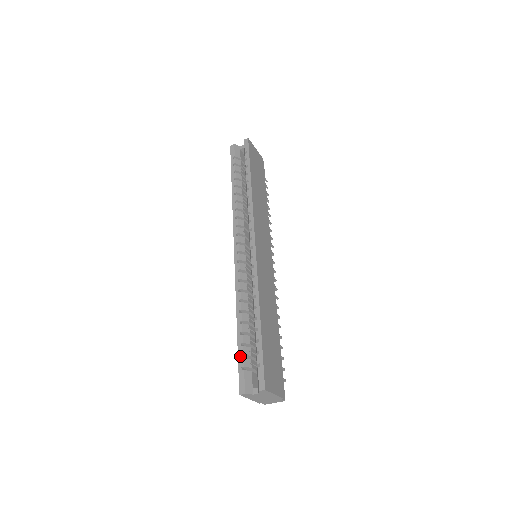
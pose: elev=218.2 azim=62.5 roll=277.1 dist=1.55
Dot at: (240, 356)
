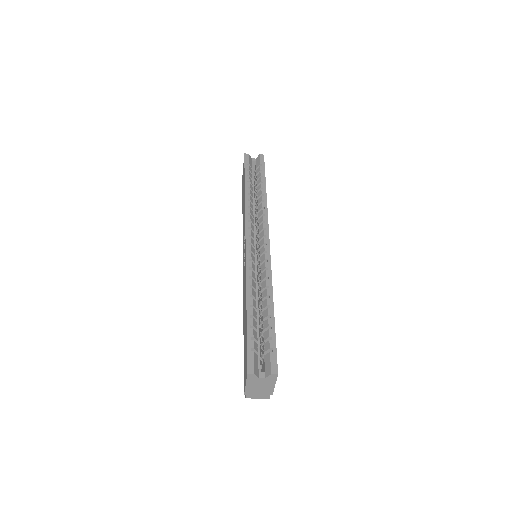
Dot at: (250, 337)
